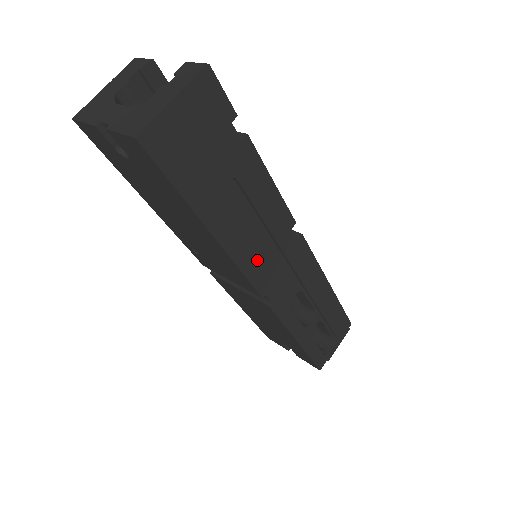
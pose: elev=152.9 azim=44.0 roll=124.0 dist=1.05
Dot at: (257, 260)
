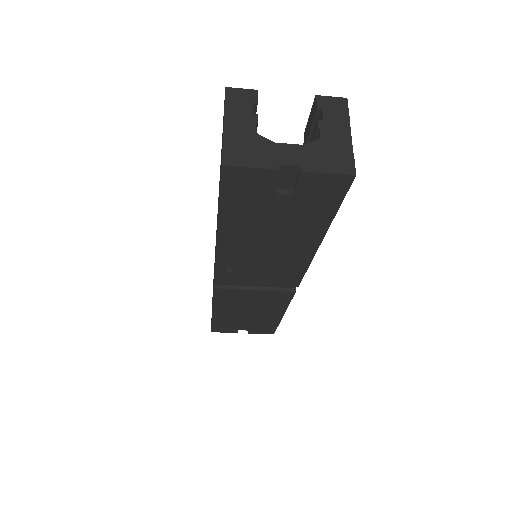
Dot at: occluded
